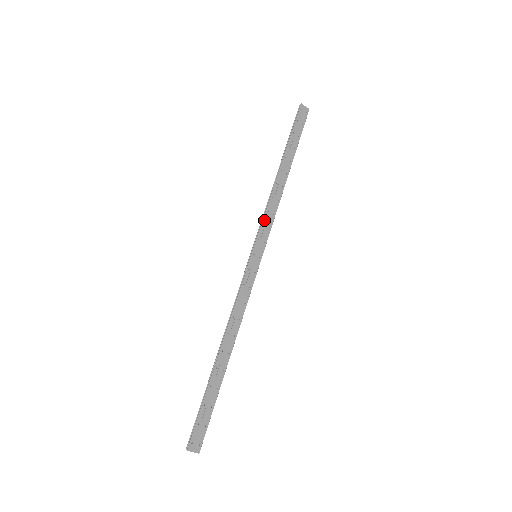
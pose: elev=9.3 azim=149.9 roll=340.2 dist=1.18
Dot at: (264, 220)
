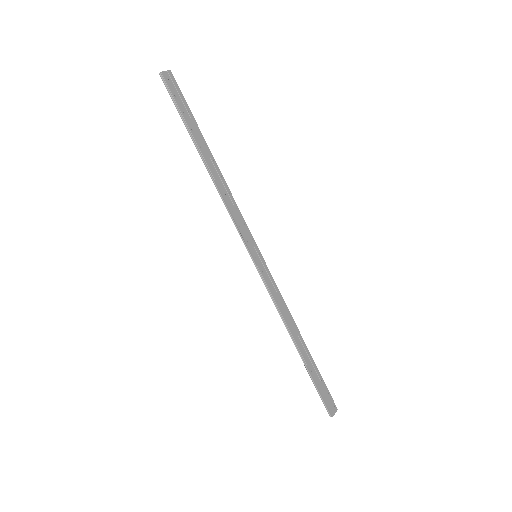
Dot at: (237, 222)
